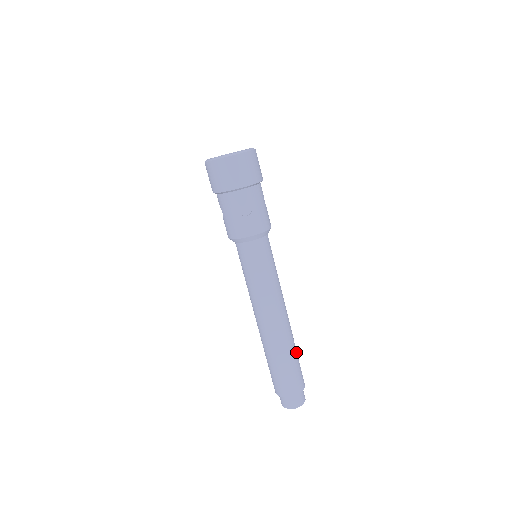
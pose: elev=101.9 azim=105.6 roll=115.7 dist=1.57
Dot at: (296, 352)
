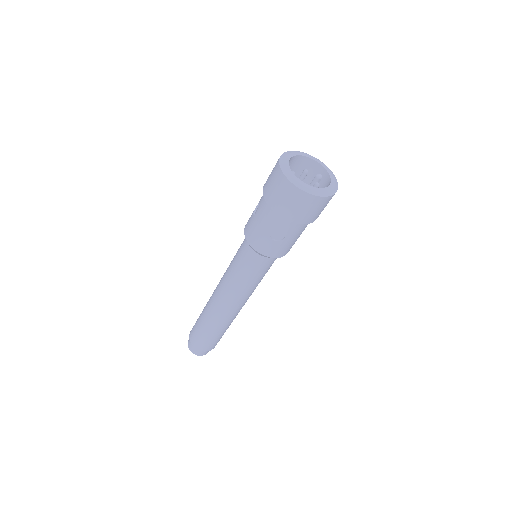
Dot at: occluded
